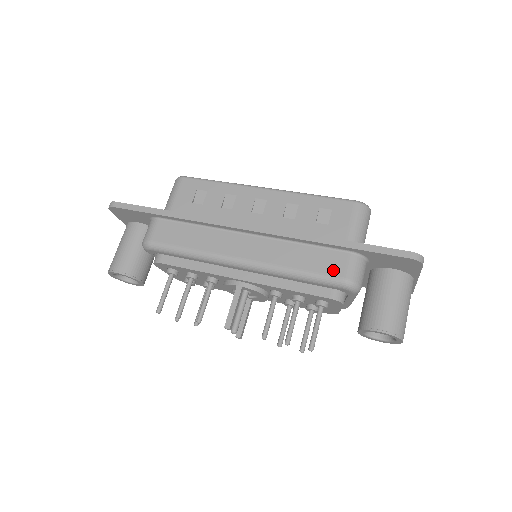
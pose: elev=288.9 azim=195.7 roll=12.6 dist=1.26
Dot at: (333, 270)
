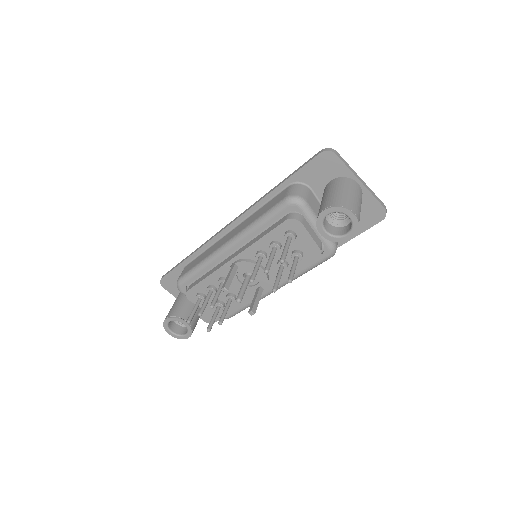
Dot at: (278, 200)
